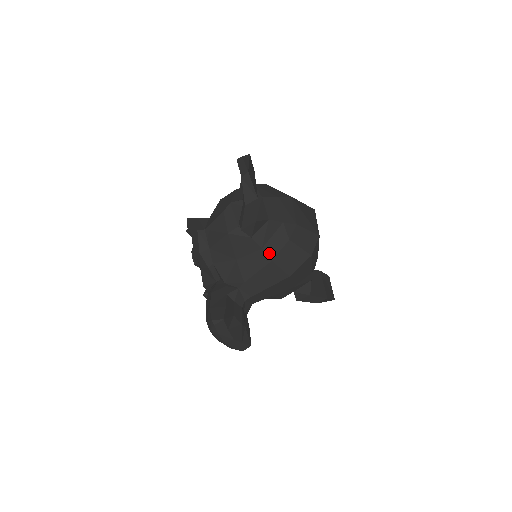
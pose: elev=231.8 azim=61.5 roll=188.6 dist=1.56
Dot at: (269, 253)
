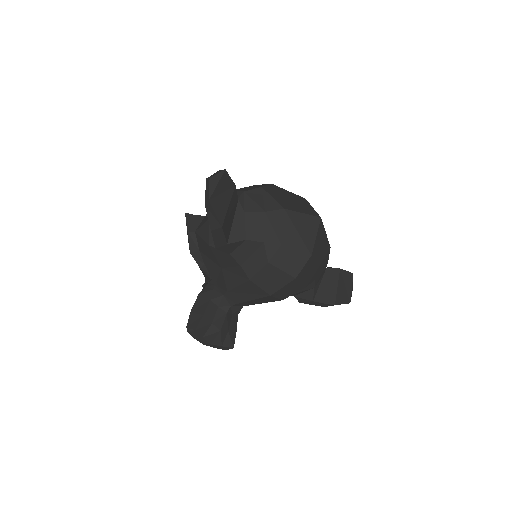
Dot at: (247, 272)
